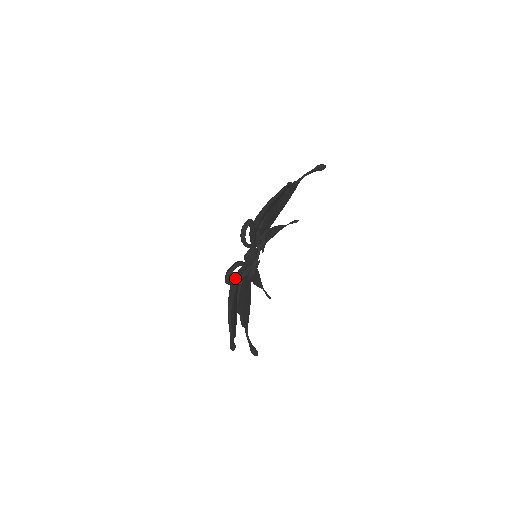
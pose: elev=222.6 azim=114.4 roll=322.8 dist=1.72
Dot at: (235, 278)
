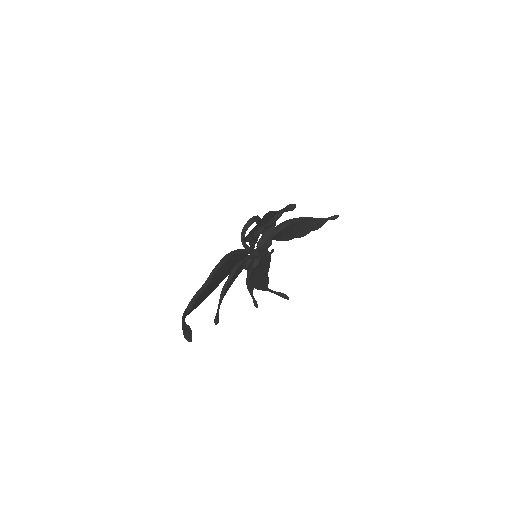
Dot at: occluded
